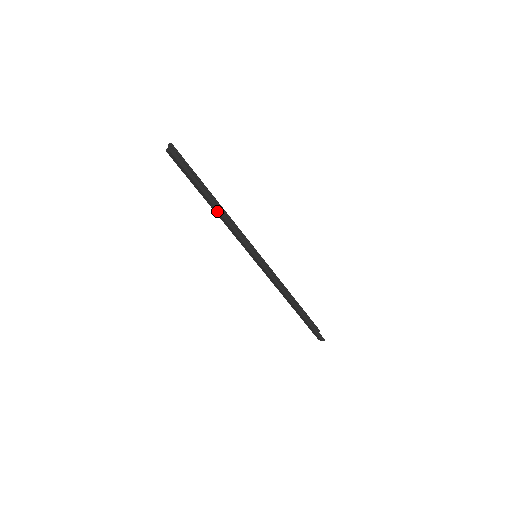
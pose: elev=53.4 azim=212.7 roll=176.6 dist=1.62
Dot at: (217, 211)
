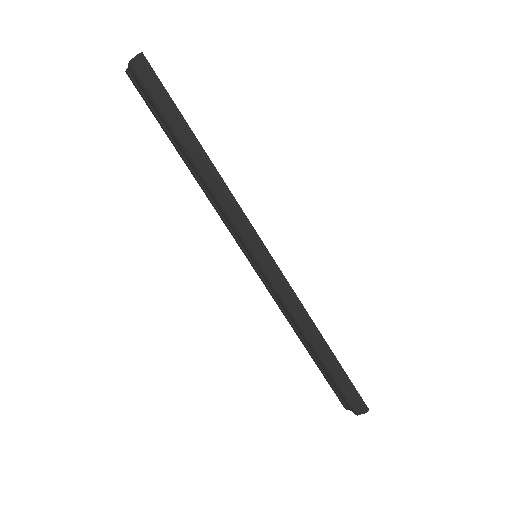
Dot at: (203, 163)
